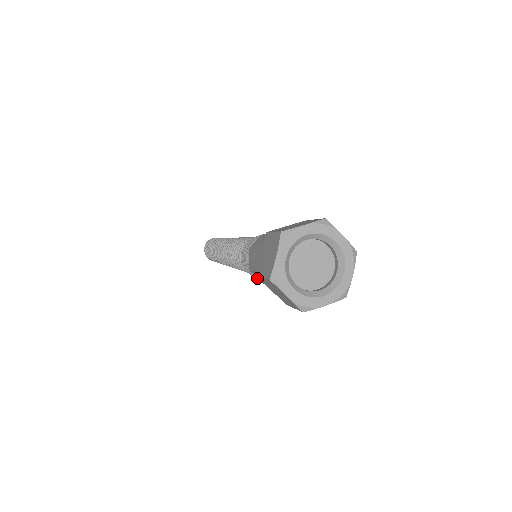
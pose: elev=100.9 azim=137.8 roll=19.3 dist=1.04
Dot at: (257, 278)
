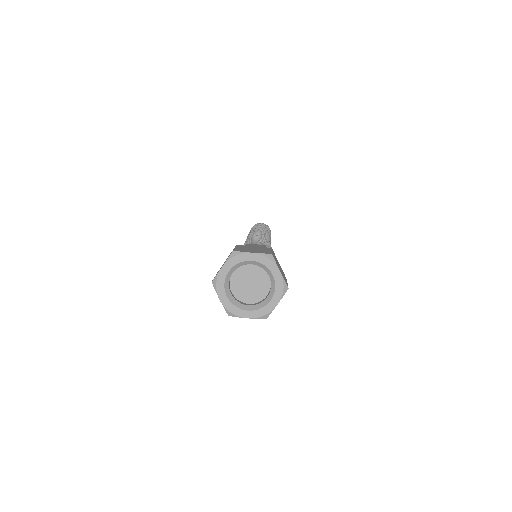
Dot at: occluded
